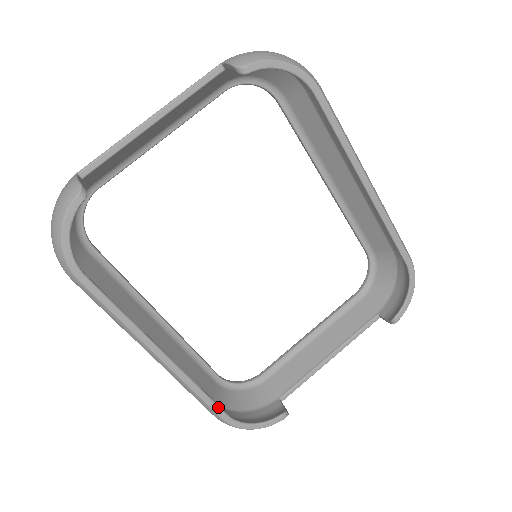
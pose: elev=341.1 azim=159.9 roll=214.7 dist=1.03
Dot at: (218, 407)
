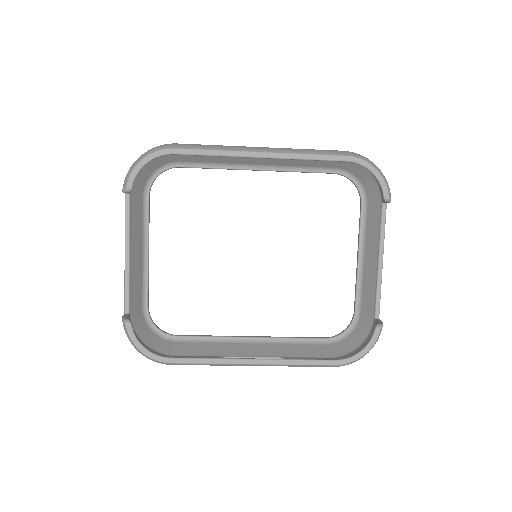
Dot at: (323, 361)
